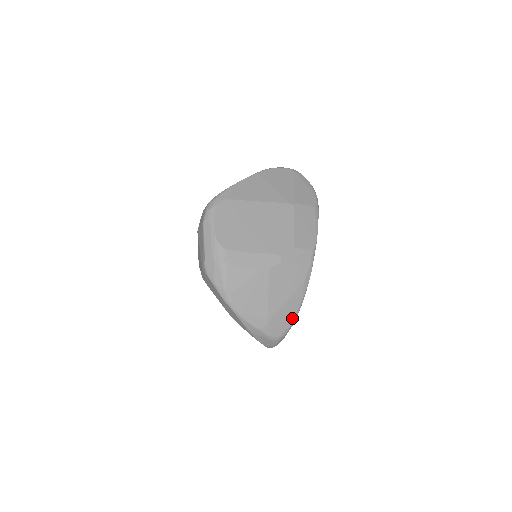
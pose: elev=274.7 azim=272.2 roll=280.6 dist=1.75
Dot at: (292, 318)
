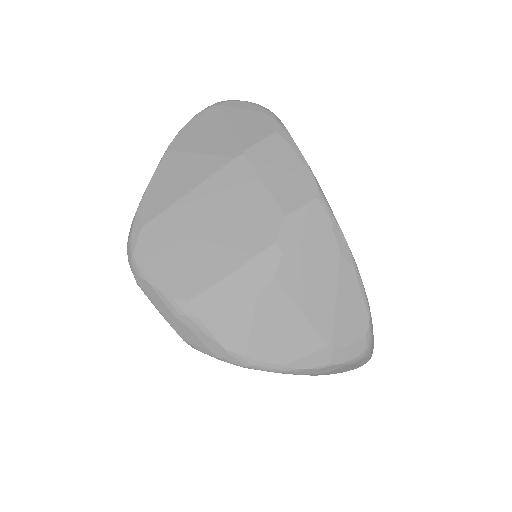
Dot at: (363, 312)
